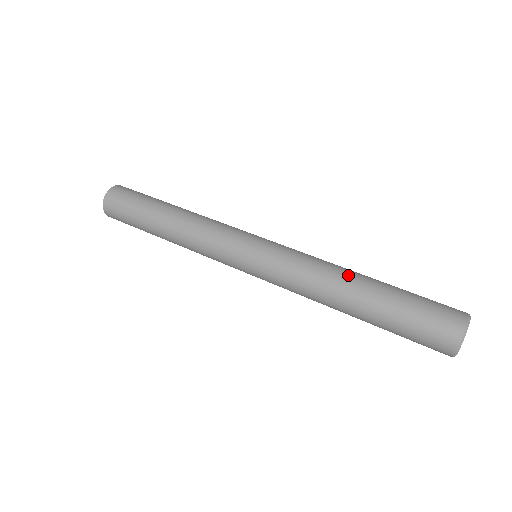
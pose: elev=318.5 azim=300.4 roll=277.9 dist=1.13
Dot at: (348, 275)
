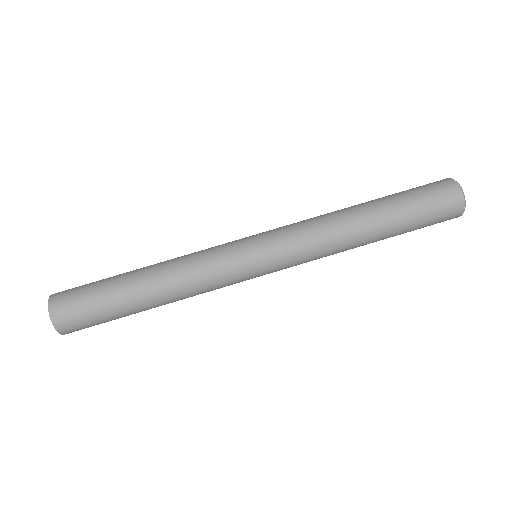
Dot at: (349, 209)
